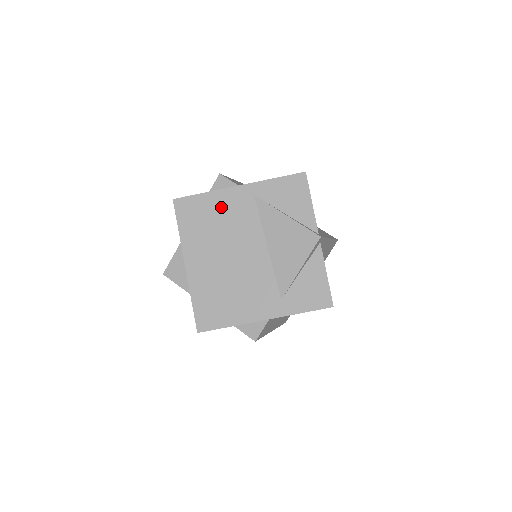
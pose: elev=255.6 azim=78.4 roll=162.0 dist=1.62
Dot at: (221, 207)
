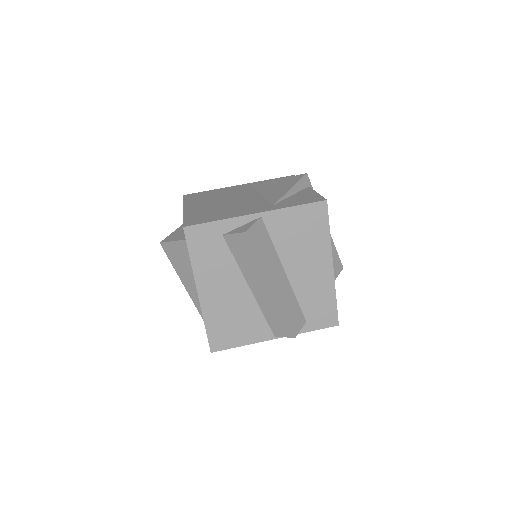
Dot at: (223, 191)
